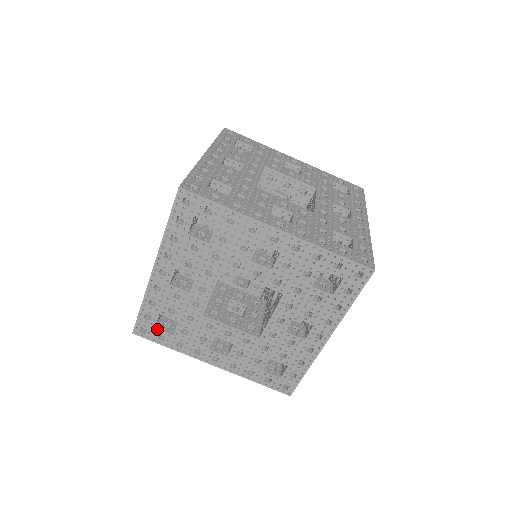
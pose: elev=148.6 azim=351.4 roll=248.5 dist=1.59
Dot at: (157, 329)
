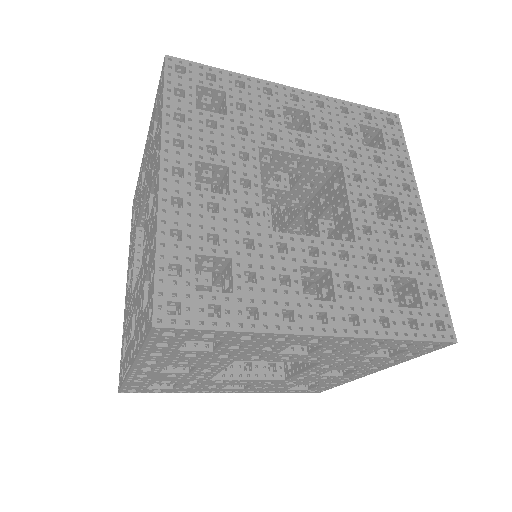
Dot at: (200, 292)
